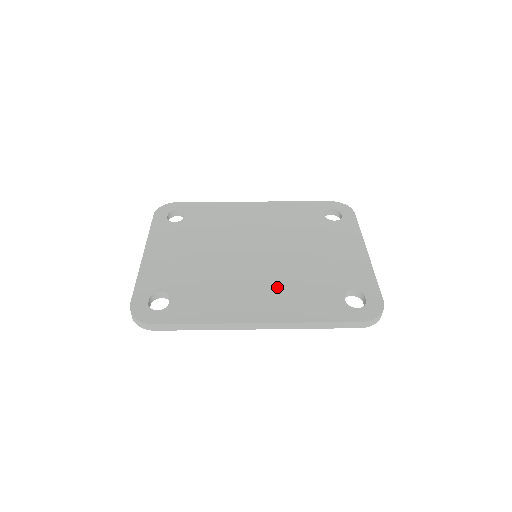
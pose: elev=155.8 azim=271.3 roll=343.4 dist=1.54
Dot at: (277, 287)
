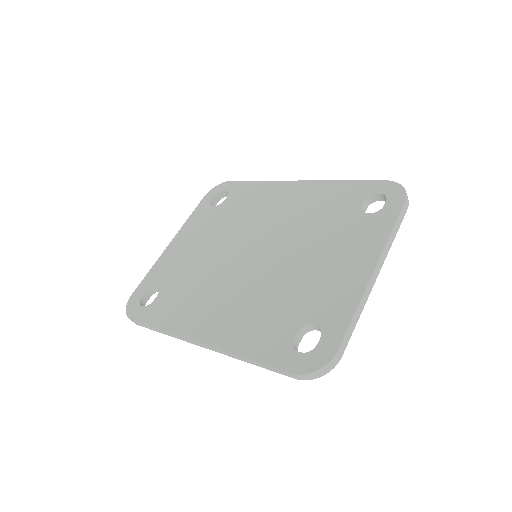
Dot at: (242, 302)
